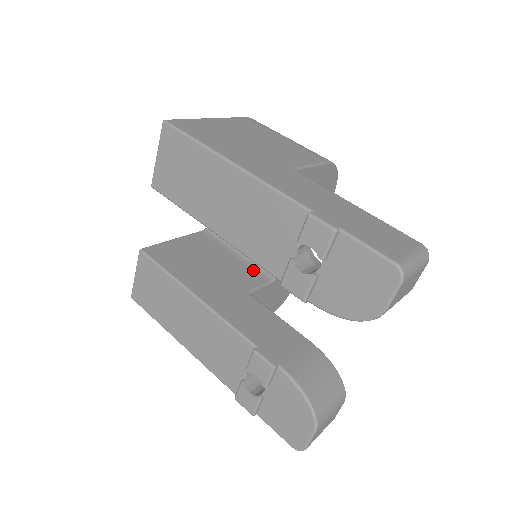
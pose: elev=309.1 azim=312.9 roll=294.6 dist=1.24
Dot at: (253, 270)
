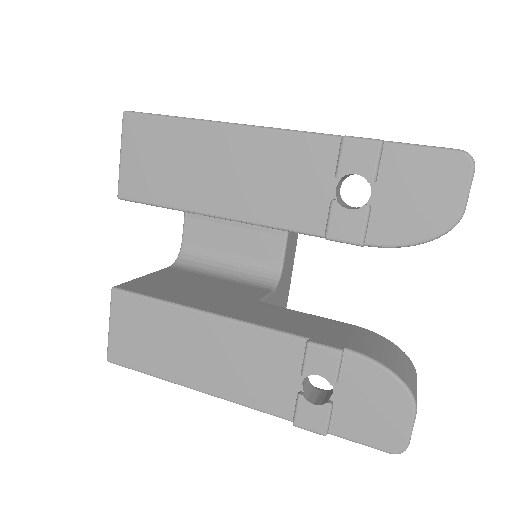
Dot at: (248, 285)
